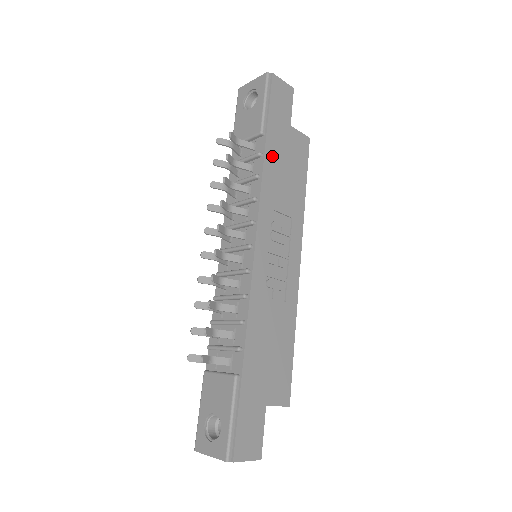
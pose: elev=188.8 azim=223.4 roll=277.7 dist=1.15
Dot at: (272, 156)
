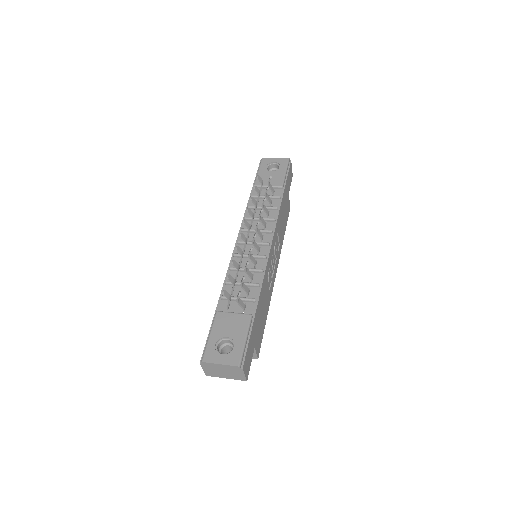
Dot at: (283, 203)
